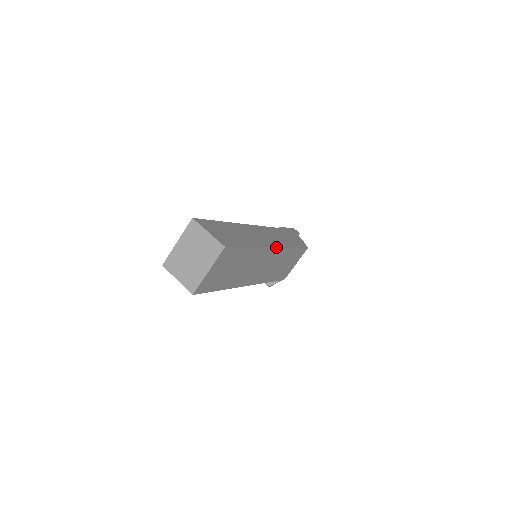
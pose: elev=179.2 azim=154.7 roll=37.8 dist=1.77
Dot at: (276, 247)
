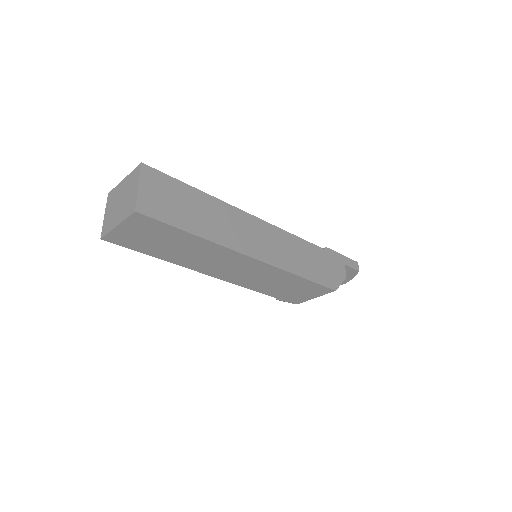
Dot at: (257, 259)
